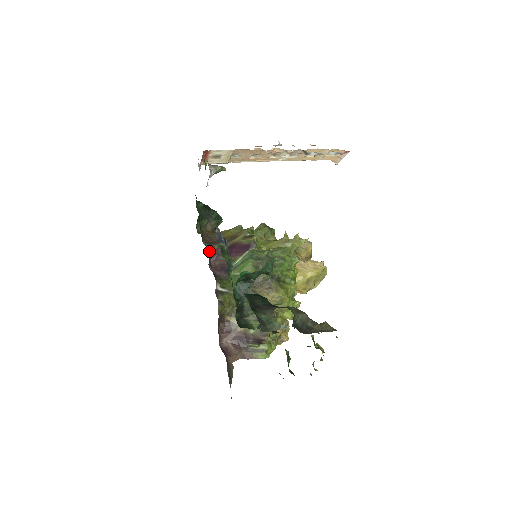
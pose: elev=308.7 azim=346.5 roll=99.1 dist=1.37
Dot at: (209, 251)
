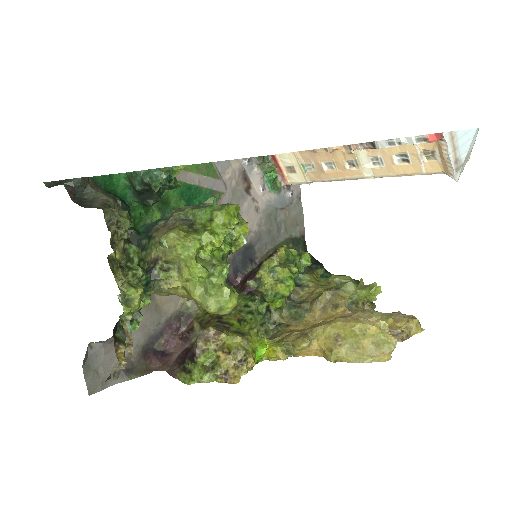
Dot at: (250, 271)
